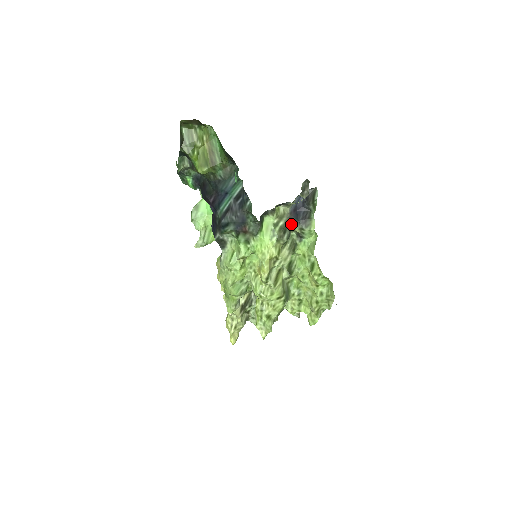
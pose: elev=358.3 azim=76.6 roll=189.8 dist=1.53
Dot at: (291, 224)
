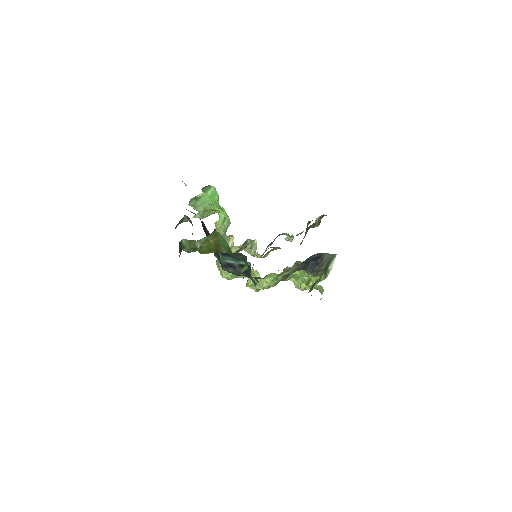
Dot at: occluded
